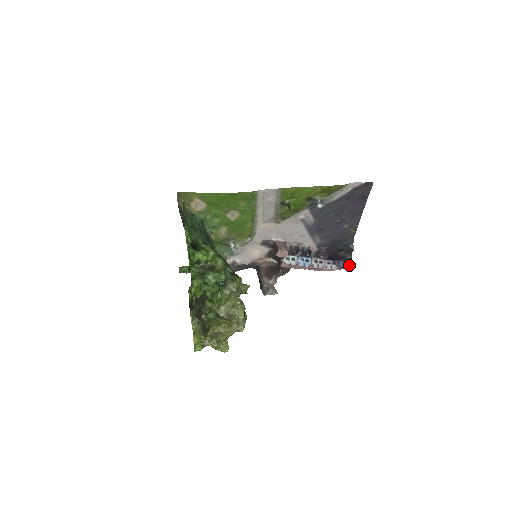
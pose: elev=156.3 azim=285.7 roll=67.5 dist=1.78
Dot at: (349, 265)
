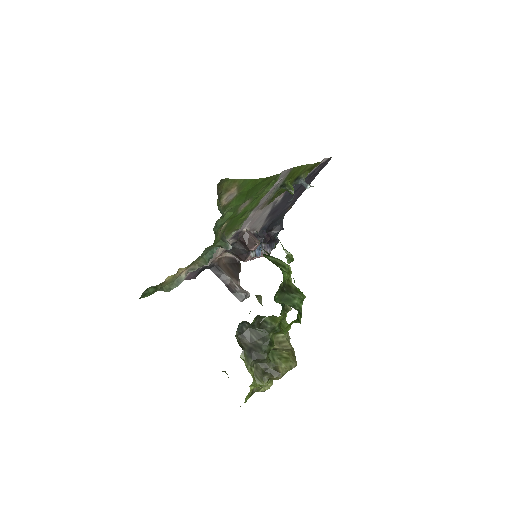
Dot at: (275, 245)
